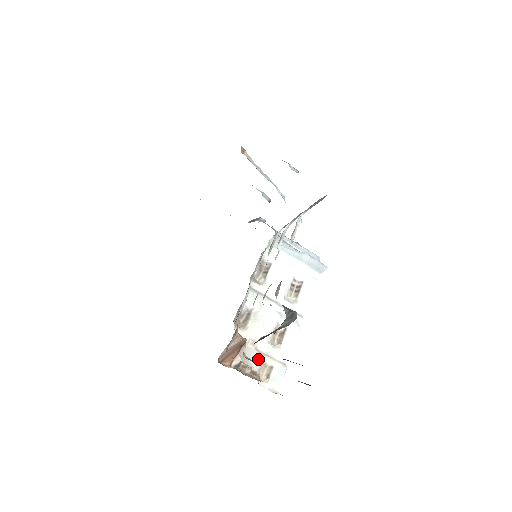
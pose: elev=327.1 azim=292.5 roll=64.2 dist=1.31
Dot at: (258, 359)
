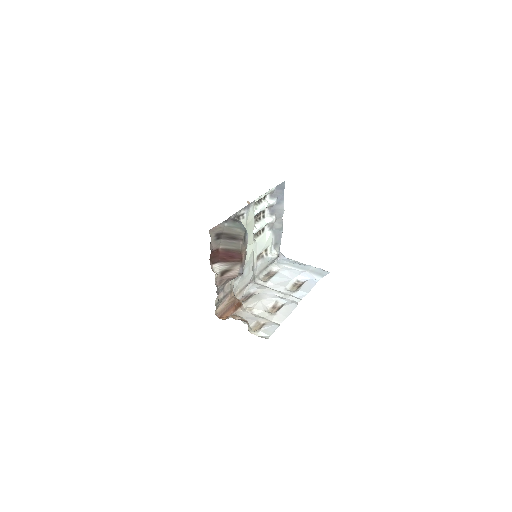
Dot at: (253, 319)
